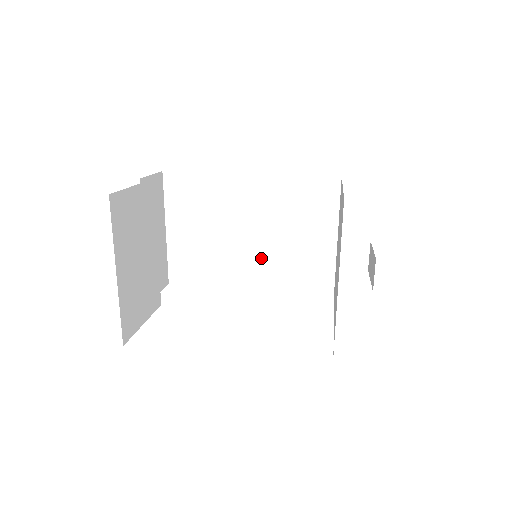
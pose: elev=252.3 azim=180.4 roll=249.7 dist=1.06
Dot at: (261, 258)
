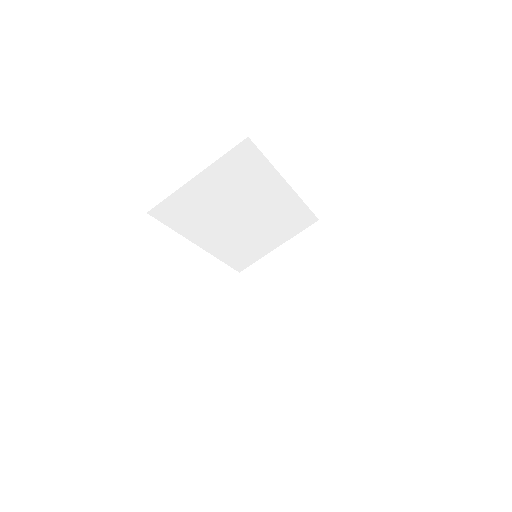
Dot at: (231, 234)
